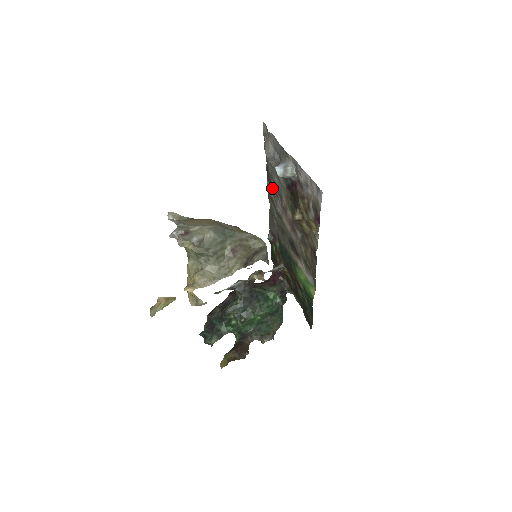
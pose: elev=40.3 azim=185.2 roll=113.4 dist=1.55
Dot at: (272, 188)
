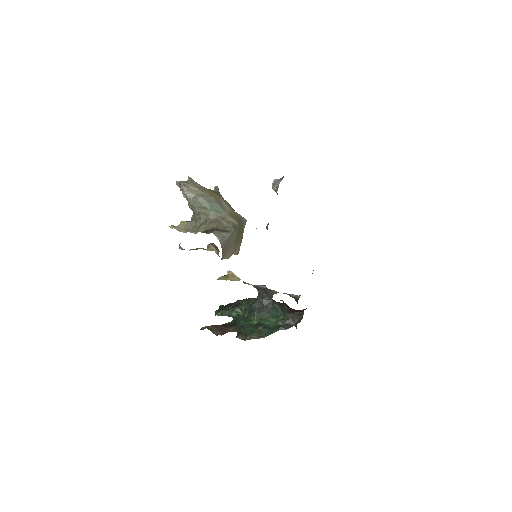
Dot at: occluded
